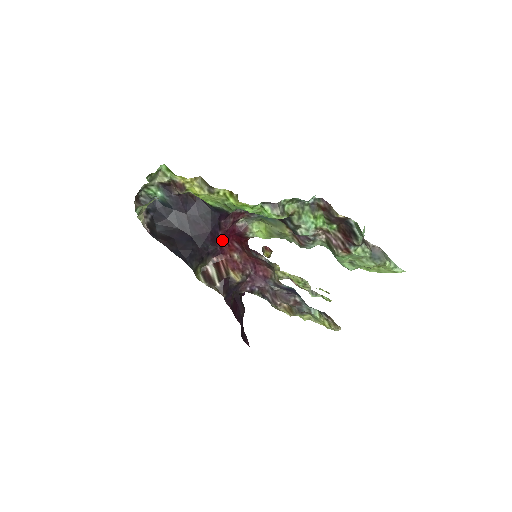
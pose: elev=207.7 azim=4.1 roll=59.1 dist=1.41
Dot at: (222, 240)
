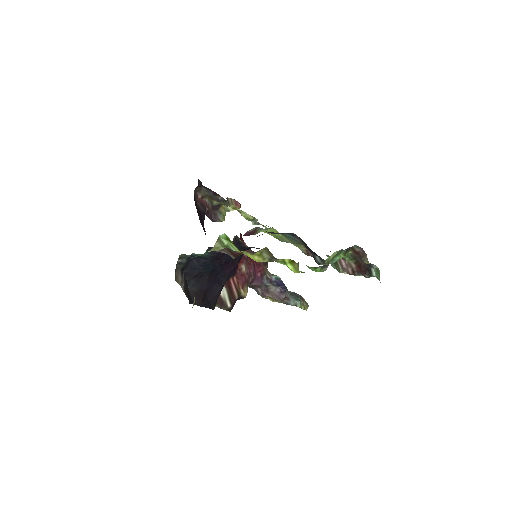
Dot at: occluded
